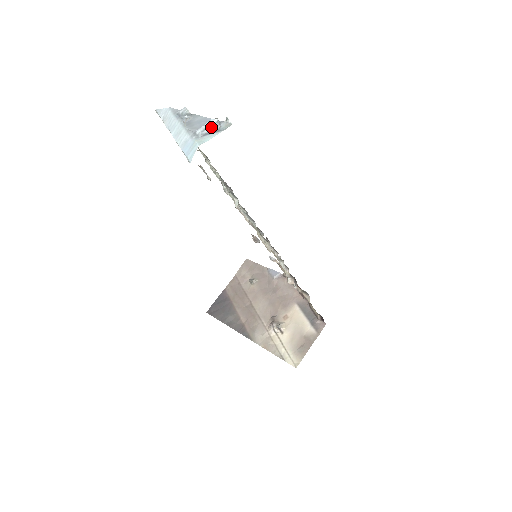
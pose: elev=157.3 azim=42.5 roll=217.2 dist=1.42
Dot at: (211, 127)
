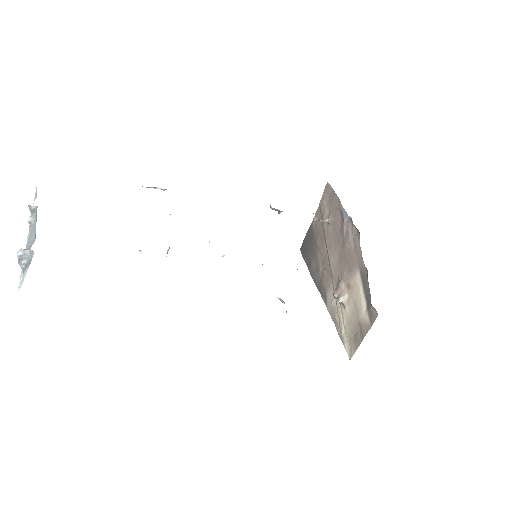
Dot at: (23, 260)
